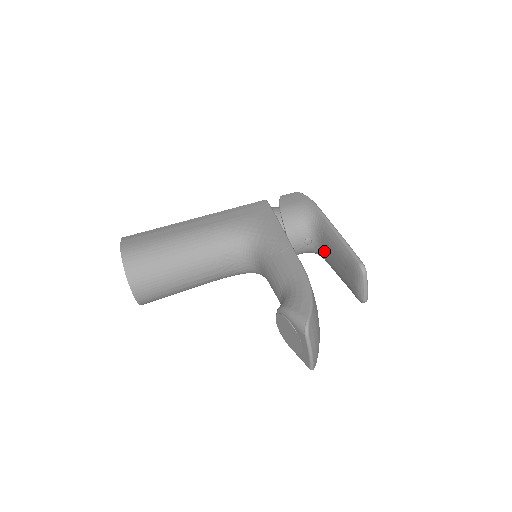
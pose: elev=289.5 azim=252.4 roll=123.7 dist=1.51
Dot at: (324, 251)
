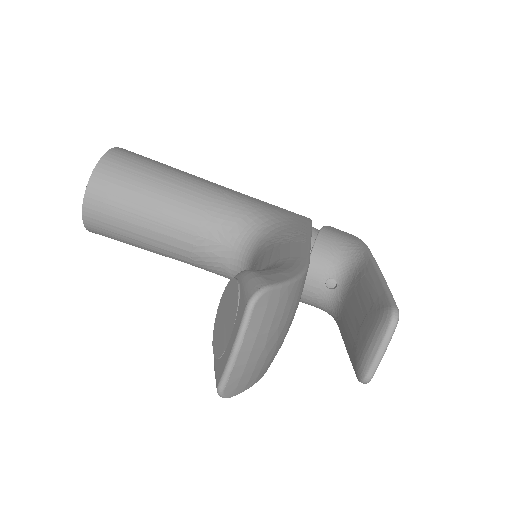
Dot at: (345, 302)
